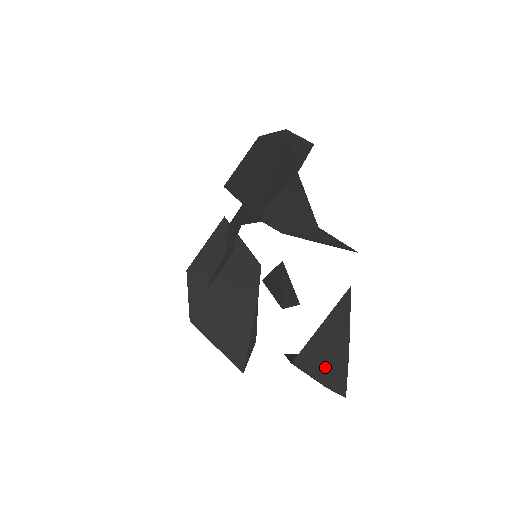
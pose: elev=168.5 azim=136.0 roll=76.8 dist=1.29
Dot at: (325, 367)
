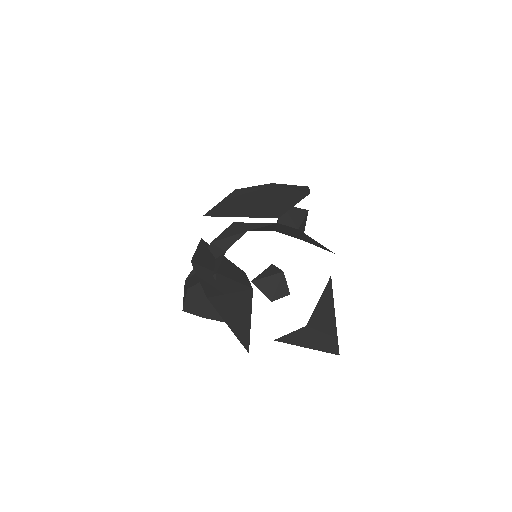
Dot at: (332, 325)
